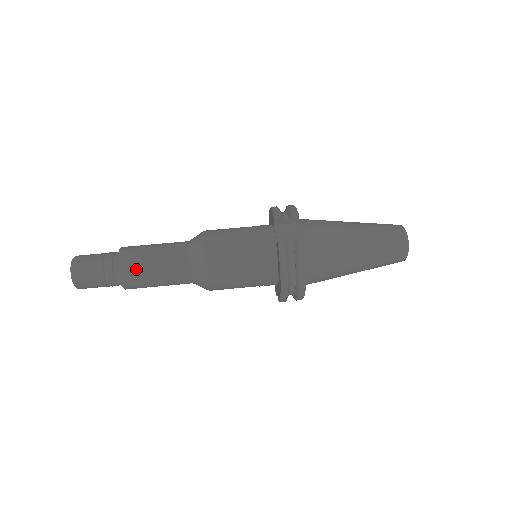
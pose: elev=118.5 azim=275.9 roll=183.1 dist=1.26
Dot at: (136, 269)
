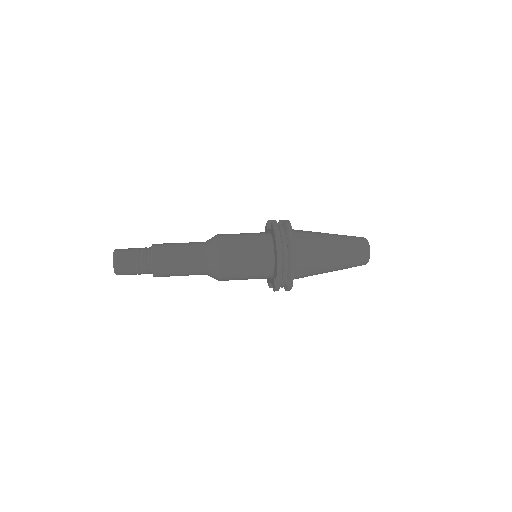
Dot at: (165, 247)
